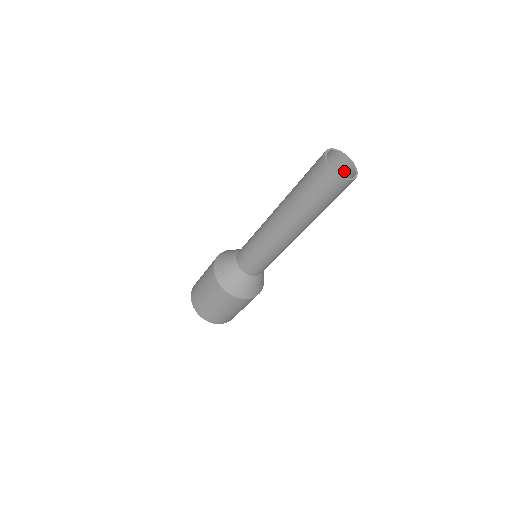
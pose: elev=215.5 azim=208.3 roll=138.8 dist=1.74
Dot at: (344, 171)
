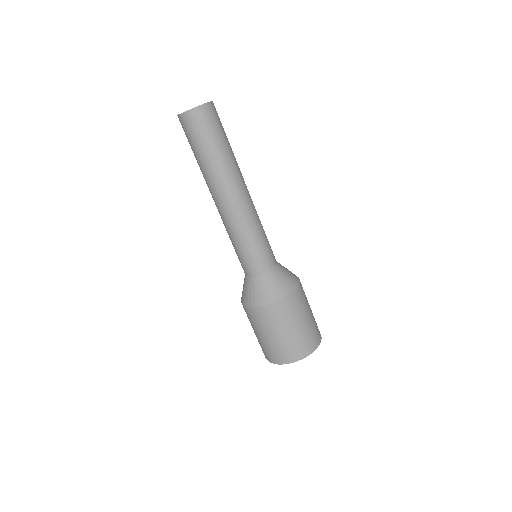
Dot at: occluded
